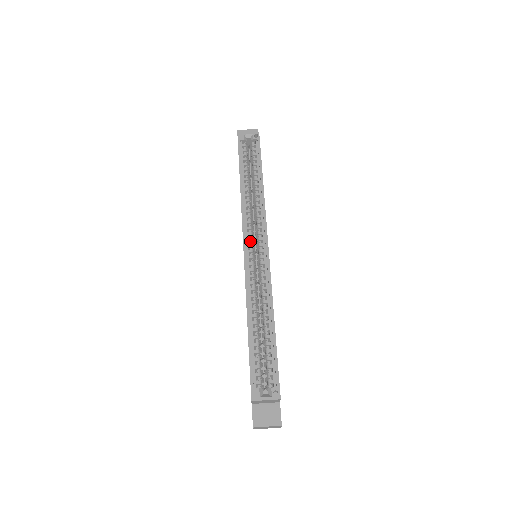
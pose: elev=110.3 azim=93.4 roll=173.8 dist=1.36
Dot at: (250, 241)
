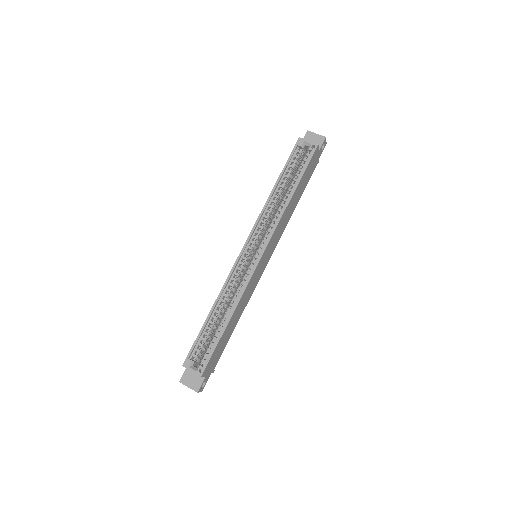
Dot at: (252, 244)
